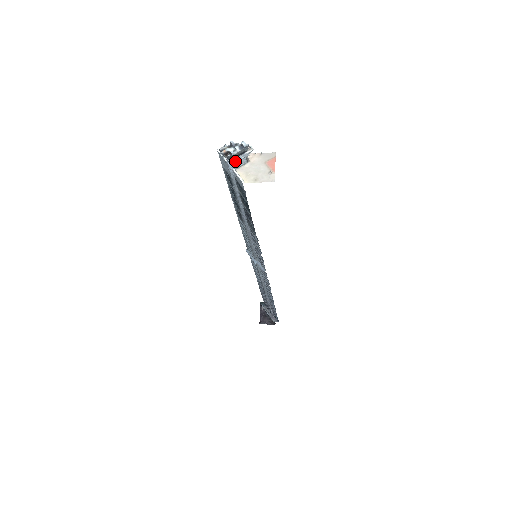
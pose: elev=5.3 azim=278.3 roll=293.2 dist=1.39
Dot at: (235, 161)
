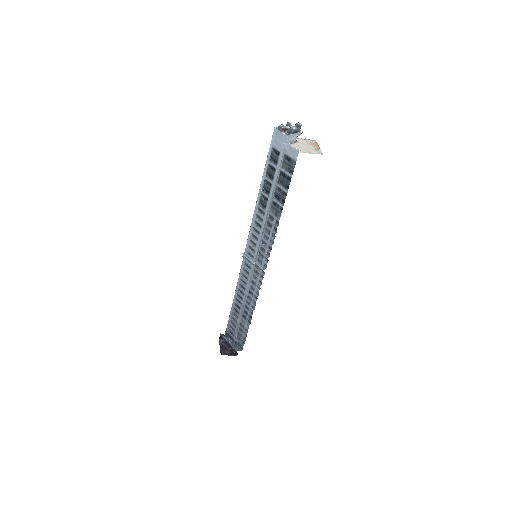
Dot at: (291, 136)
